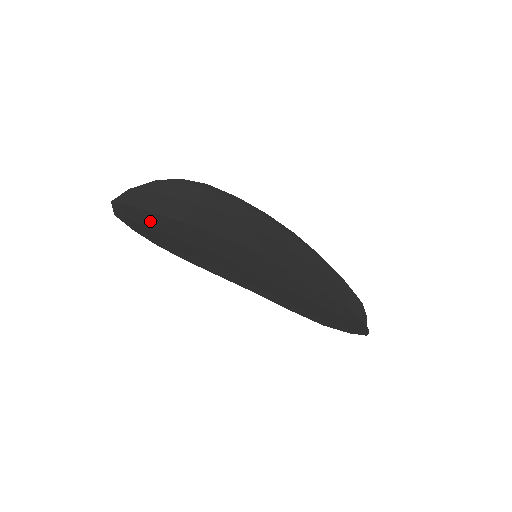
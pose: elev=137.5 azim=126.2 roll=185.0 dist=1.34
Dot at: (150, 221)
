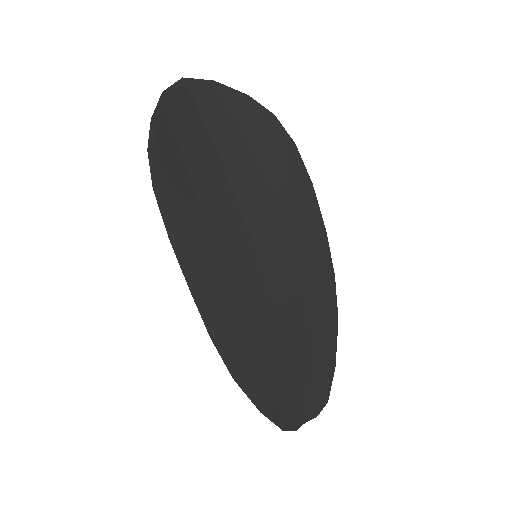
Dot at: (186, 128)
